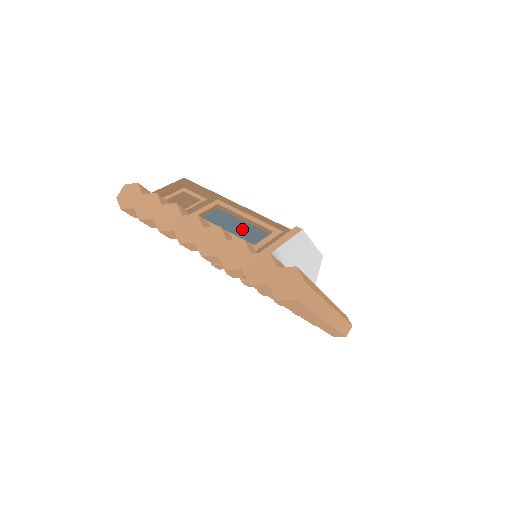
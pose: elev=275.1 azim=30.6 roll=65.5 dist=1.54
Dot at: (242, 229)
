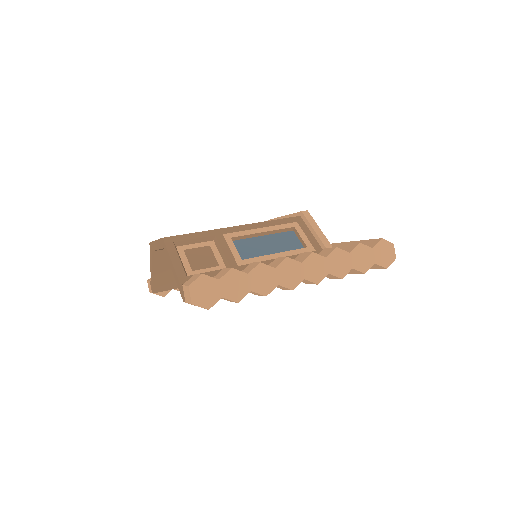
Dot at: (274, 243)
